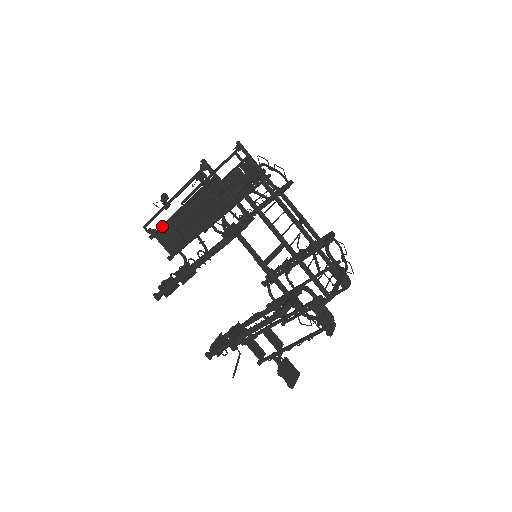
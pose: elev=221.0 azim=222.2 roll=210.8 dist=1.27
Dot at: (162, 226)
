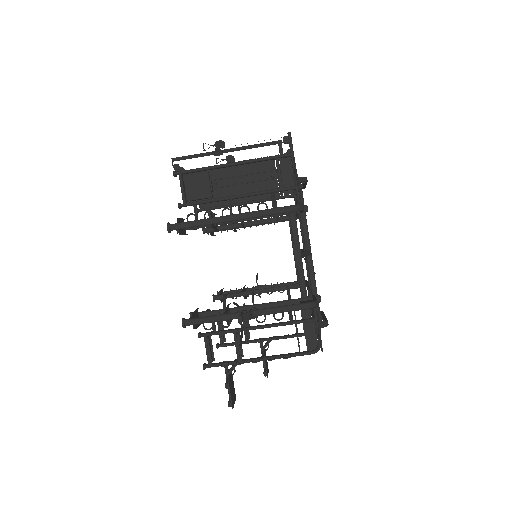
Dot at: (198, 169)
